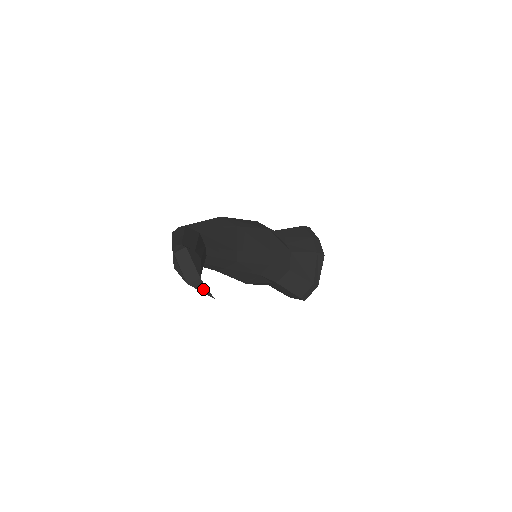
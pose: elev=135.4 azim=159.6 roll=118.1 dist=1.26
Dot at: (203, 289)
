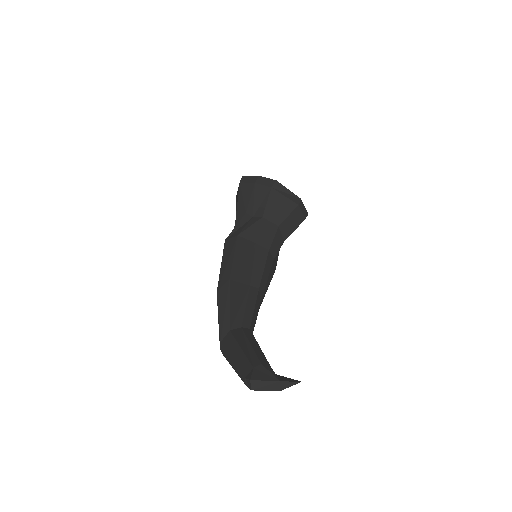
Dot at: (290, 384)
